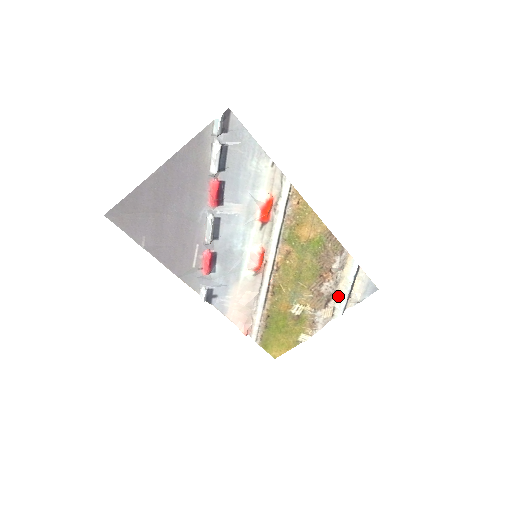
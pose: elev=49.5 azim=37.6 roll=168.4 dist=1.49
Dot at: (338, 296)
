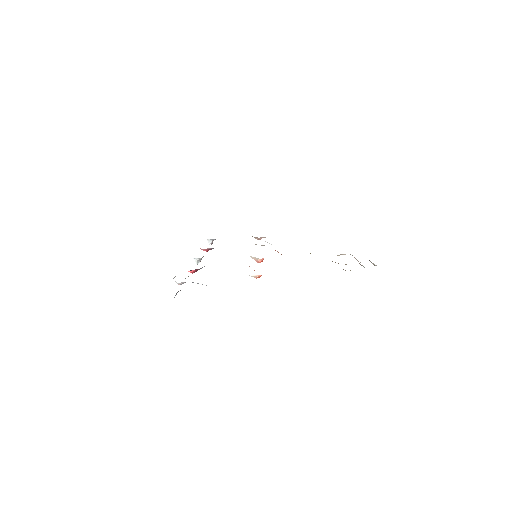
Dot at: (354, 257)
